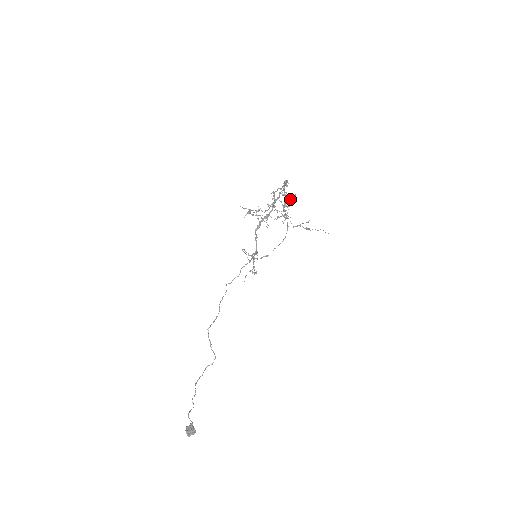
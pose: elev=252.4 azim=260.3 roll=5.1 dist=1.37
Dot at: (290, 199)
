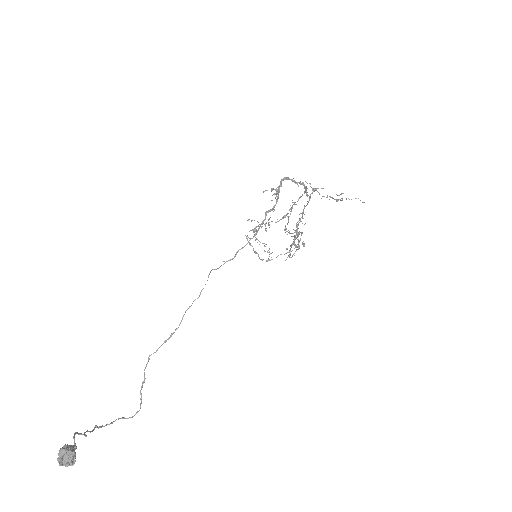
Dot at: (298, 245)
